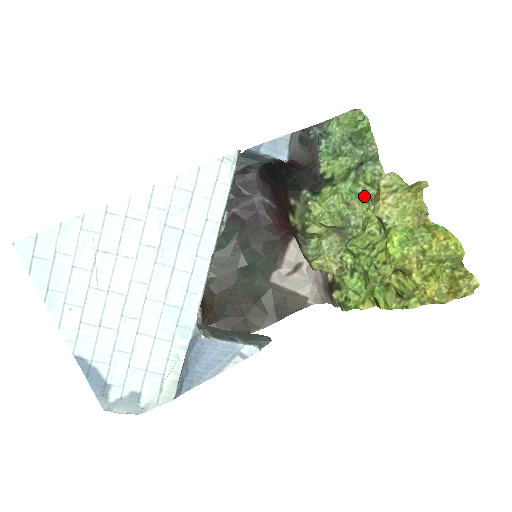
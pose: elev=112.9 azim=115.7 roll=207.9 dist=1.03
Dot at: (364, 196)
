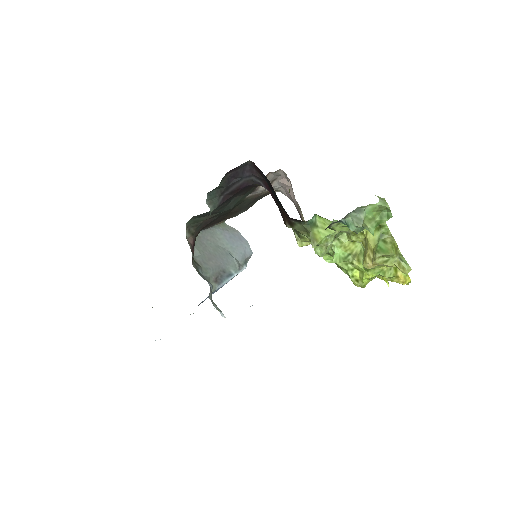
Dot at: occluded
